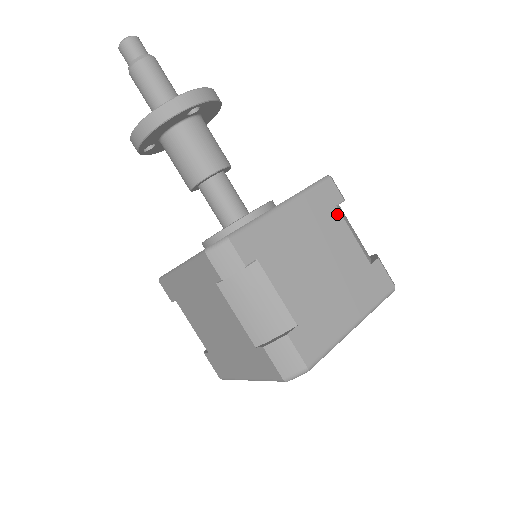
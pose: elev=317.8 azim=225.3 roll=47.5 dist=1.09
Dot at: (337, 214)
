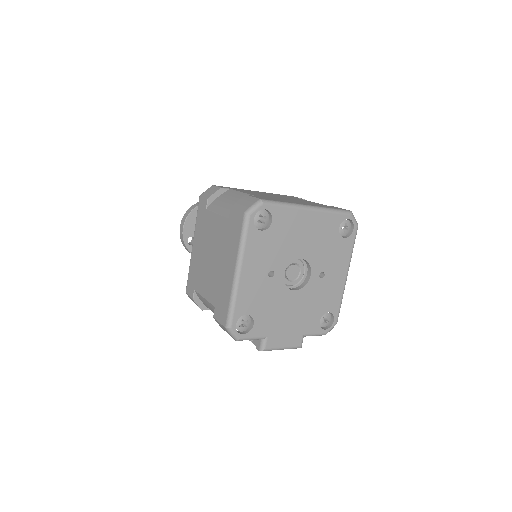
Dot at: (297, 198)
